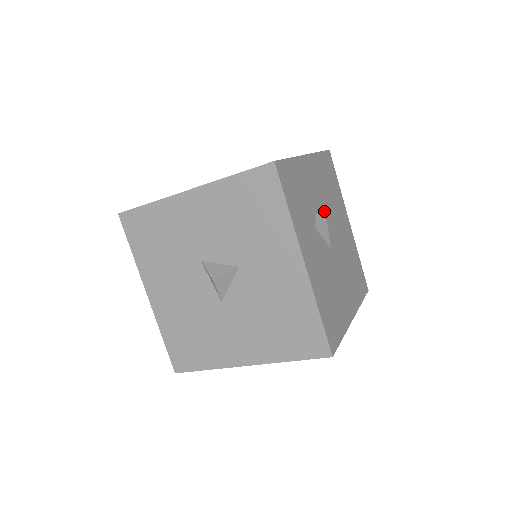
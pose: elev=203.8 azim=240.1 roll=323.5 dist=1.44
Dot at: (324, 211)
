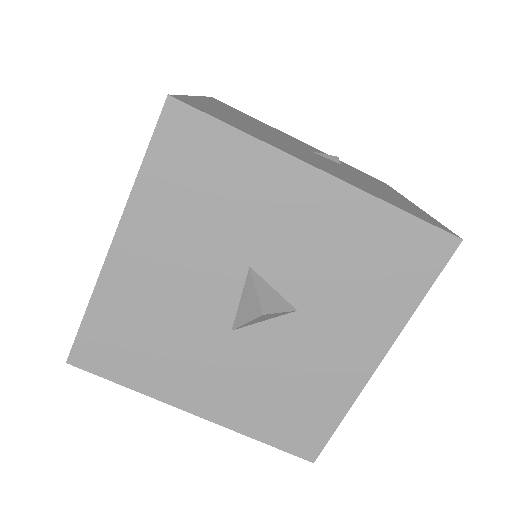
Dot at: occluded
